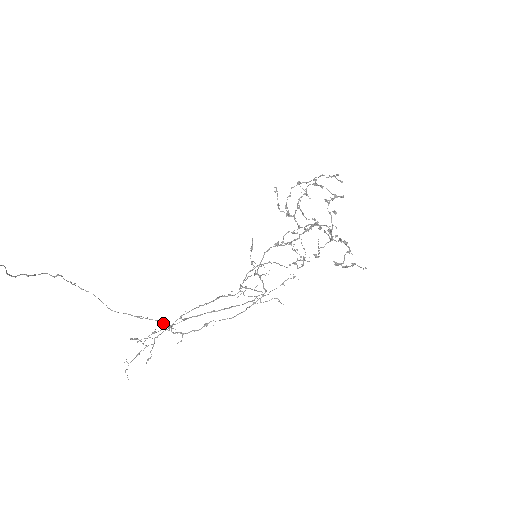
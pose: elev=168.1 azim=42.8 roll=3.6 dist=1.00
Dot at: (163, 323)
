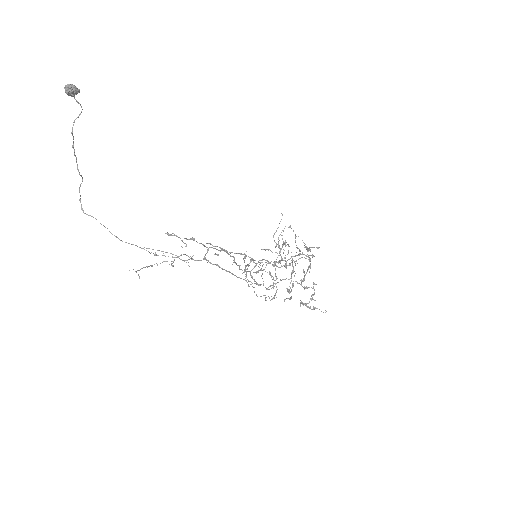
Dot at: (178, 257)
